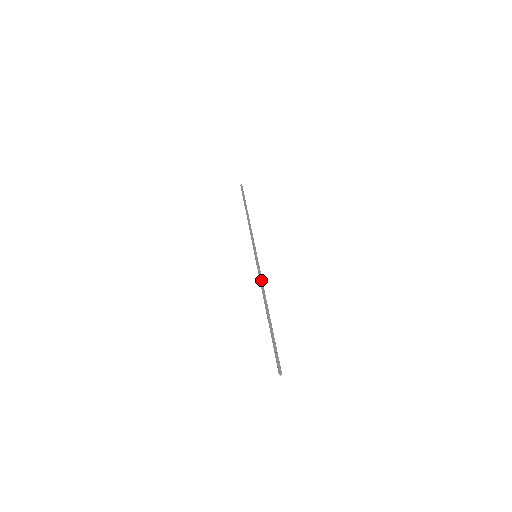
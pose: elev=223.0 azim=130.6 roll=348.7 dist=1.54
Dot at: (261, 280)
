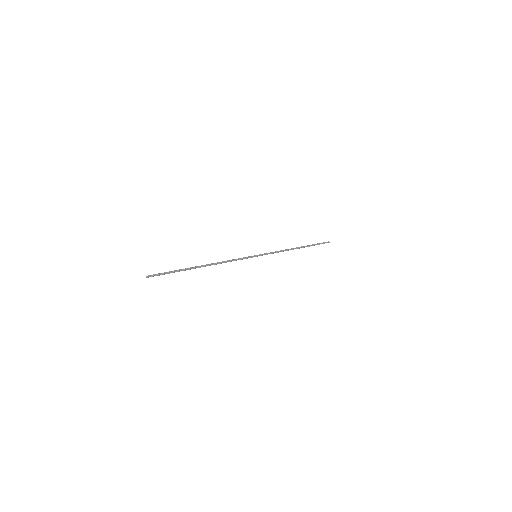
Dot at: (232, 259)
